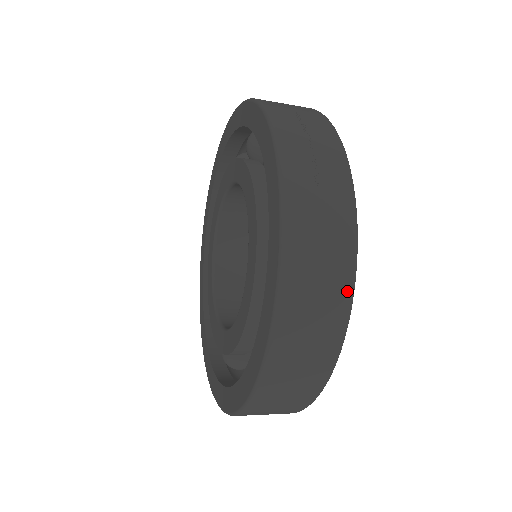
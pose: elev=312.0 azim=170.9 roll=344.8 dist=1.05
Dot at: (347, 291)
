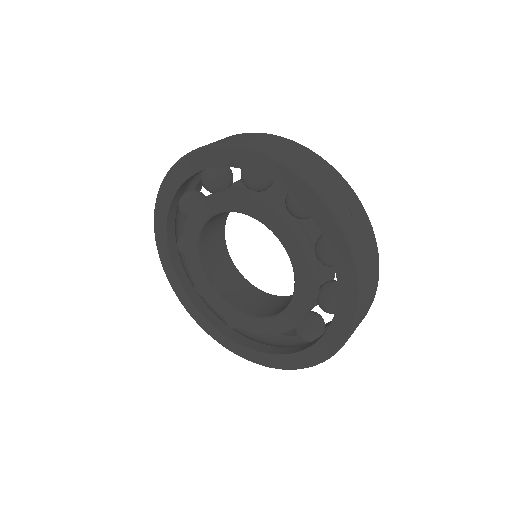
Dot at: (375, 293)
